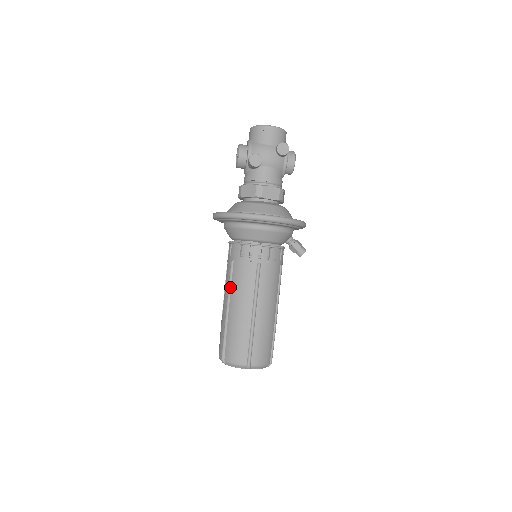
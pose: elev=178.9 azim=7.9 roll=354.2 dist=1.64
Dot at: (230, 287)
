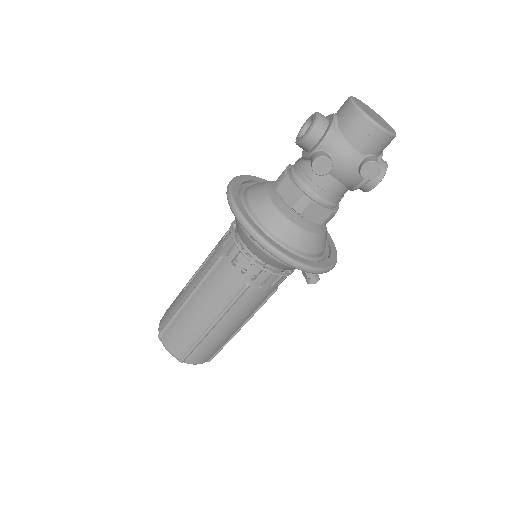
Dot at: (203, 281)
